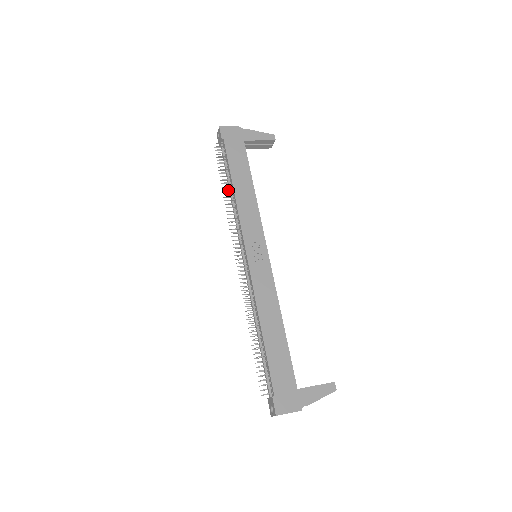
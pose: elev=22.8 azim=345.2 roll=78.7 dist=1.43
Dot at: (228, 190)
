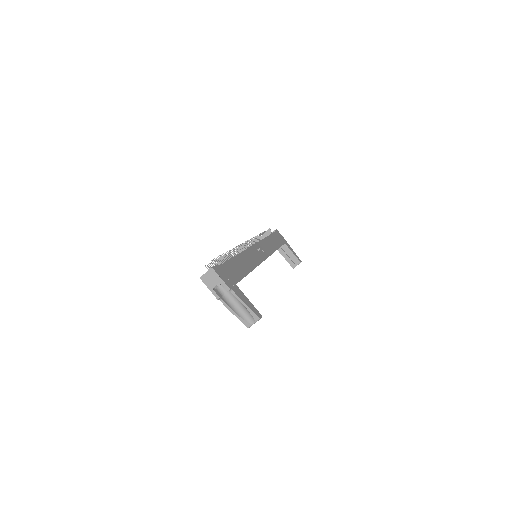
Dot at: occluded
